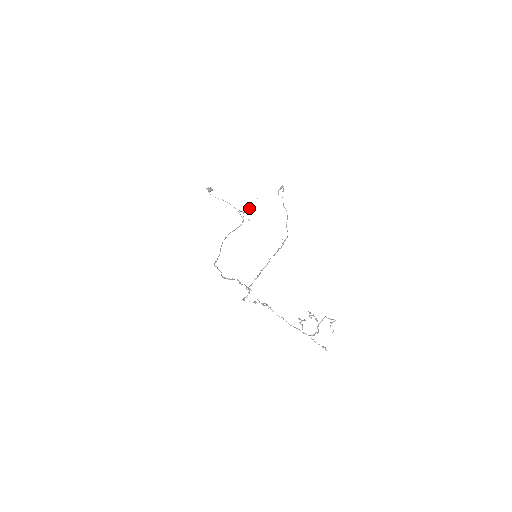
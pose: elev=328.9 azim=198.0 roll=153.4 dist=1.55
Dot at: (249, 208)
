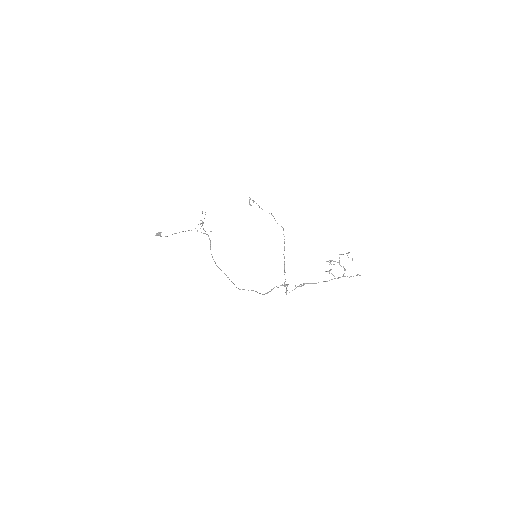
Dot at: occluded
